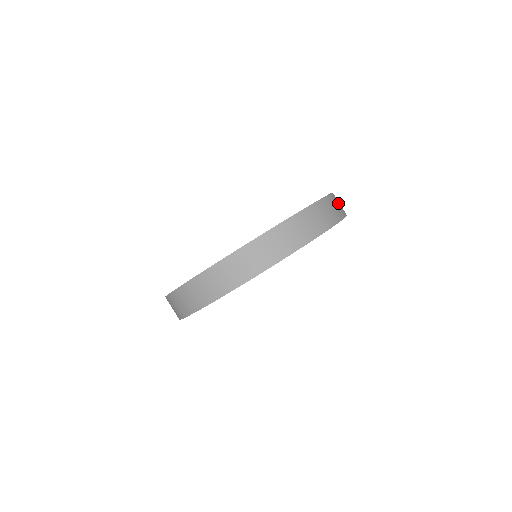
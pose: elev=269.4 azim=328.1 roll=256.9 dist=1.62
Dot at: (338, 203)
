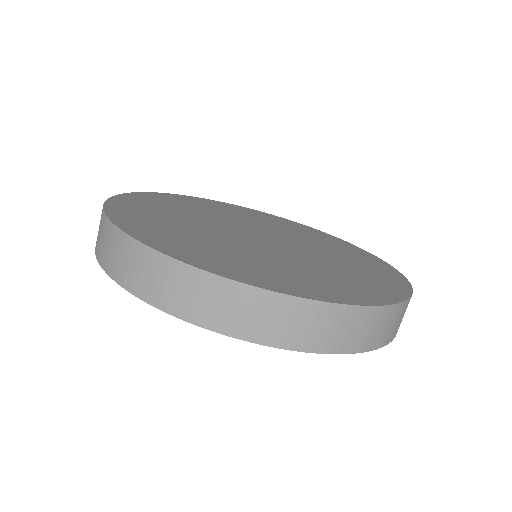
Dot at: occluded
